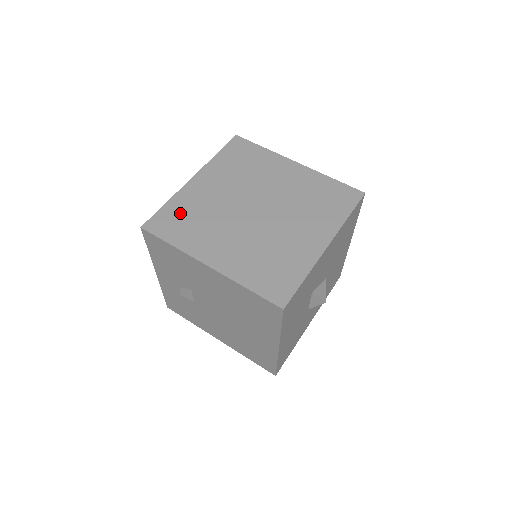
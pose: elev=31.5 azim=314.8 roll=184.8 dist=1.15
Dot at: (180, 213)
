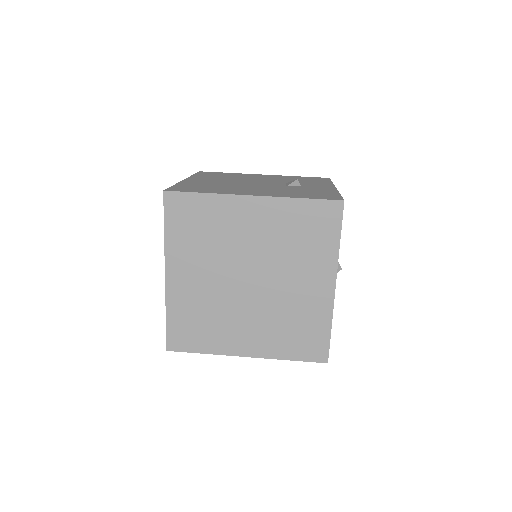
Dot at: (186, 321)
